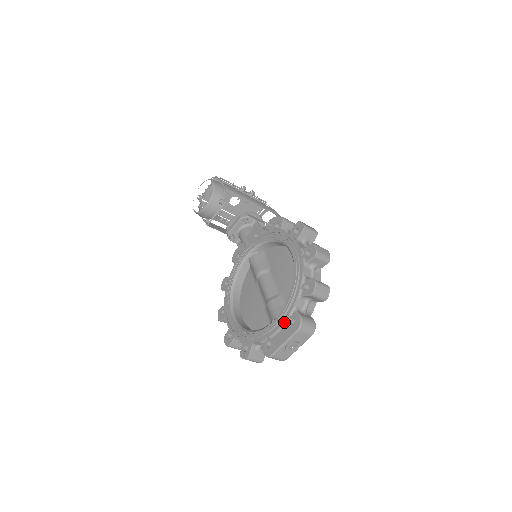
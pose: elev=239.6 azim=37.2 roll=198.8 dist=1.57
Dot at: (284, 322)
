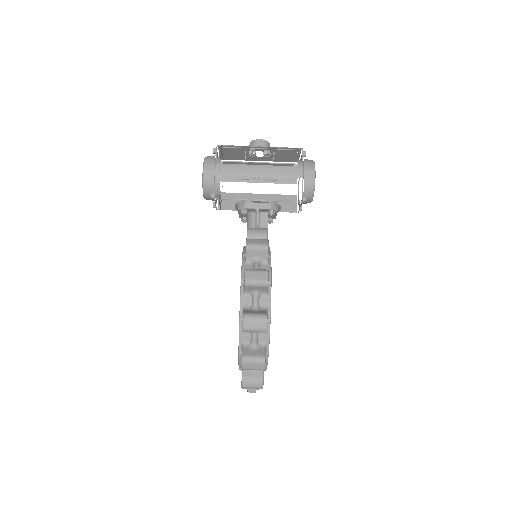
Dot at: (240, 369)
